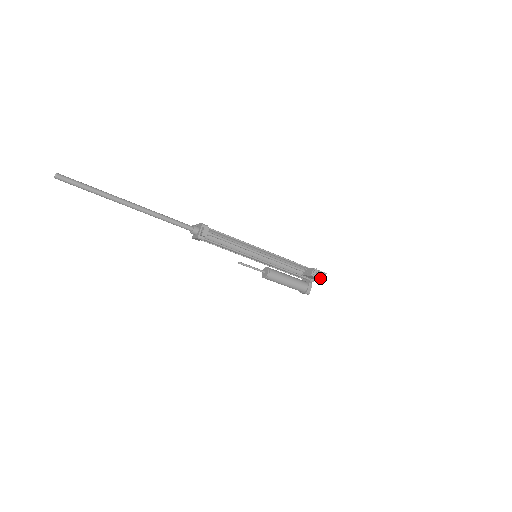
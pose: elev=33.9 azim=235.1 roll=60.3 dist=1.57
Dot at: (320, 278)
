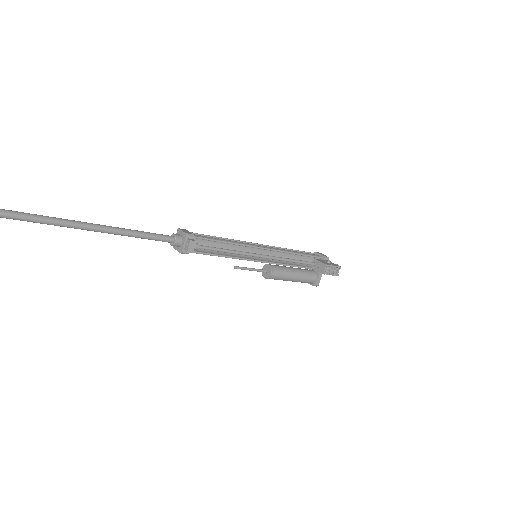
Dot at: (333, 274)
